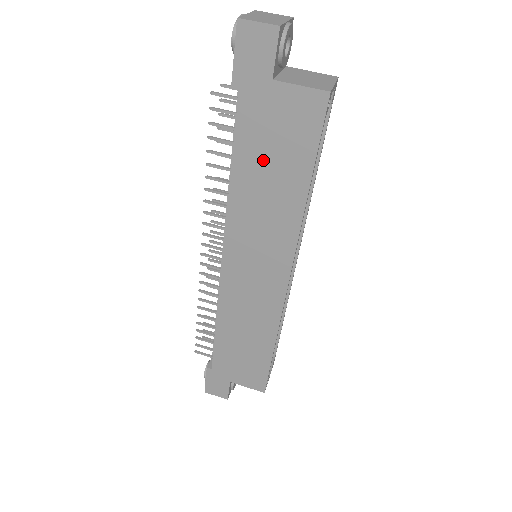
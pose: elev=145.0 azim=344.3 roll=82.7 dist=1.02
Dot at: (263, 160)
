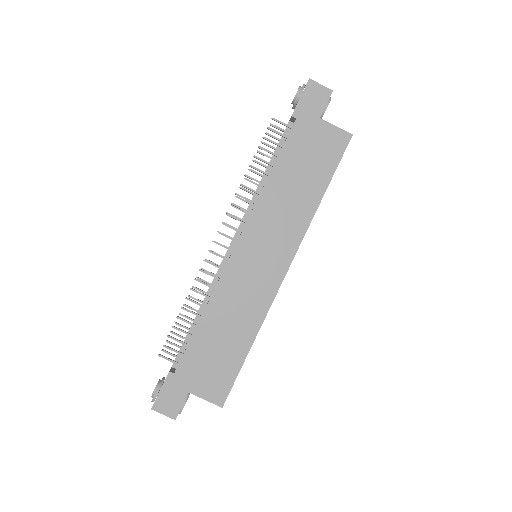
Dot at: (298, 167)
